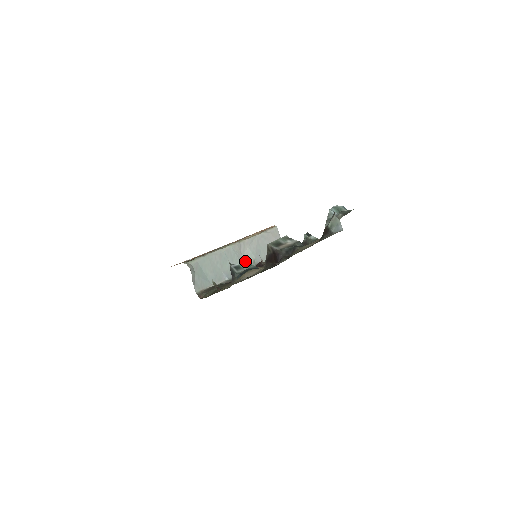
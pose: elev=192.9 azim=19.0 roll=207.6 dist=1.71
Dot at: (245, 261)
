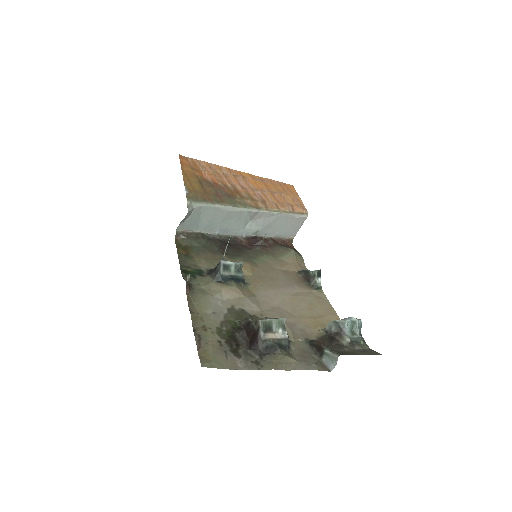
Dot at: (239, 264)
